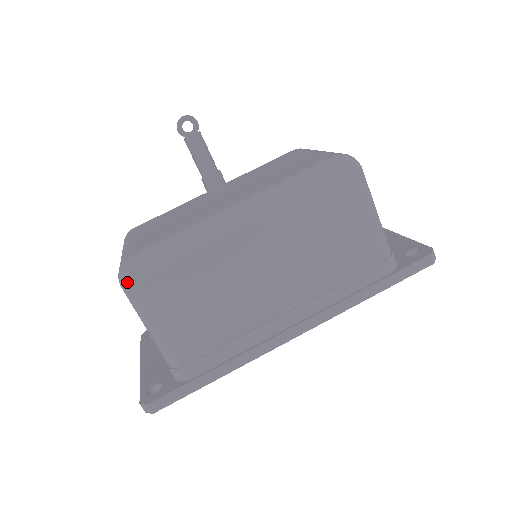
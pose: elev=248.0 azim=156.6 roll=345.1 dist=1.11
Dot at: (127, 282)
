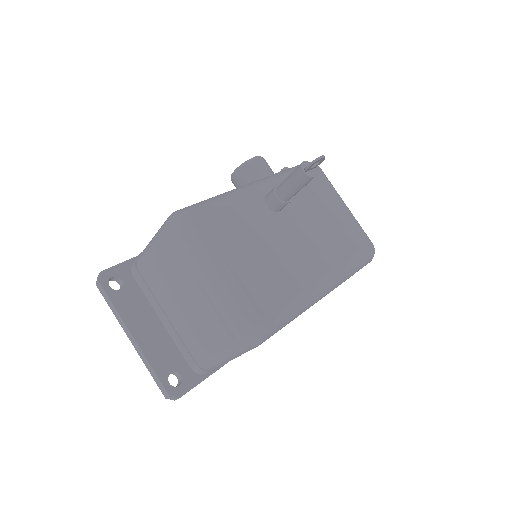
Dot at: (254, 345)
